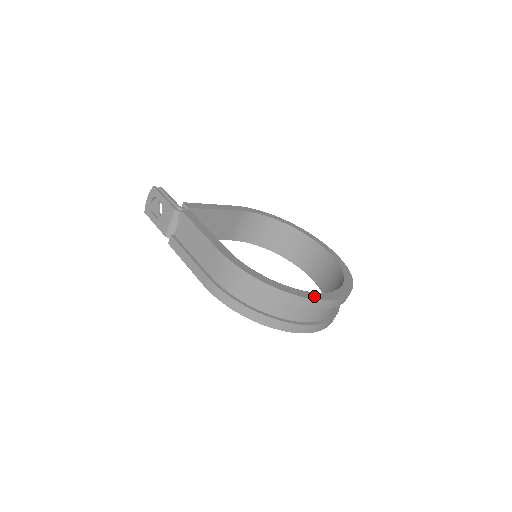
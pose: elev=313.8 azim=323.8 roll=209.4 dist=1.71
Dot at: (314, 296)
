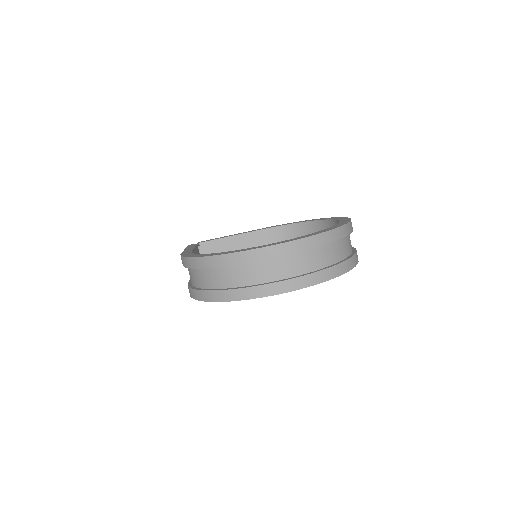
Dot at: (242, 250)
